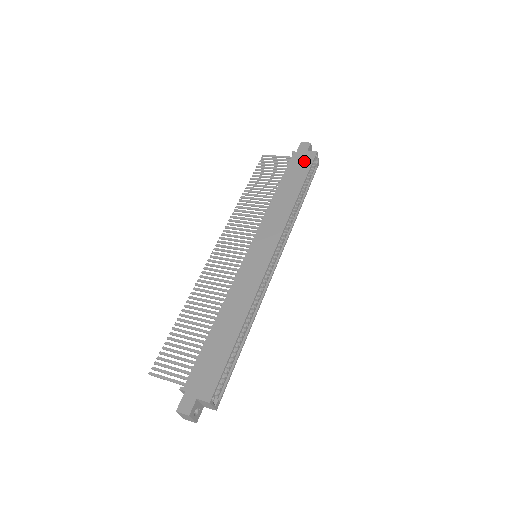
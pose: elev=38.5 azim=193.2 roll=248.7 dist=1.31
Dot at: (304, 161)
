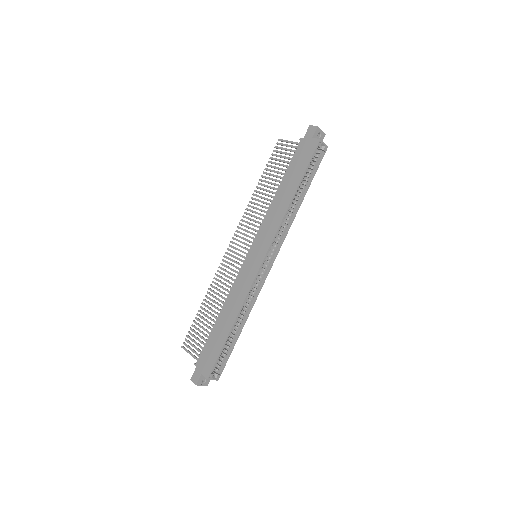
Dot at: (306, 152)
